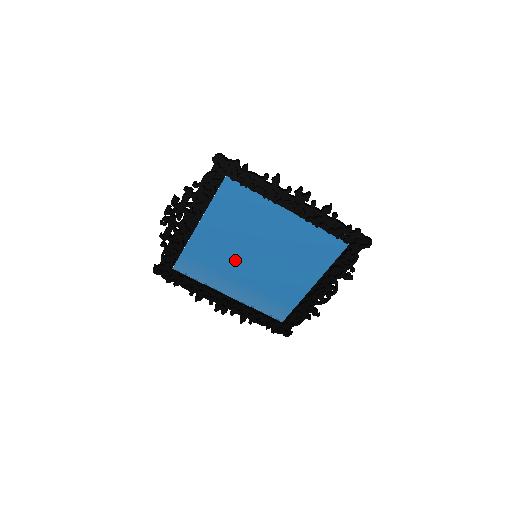
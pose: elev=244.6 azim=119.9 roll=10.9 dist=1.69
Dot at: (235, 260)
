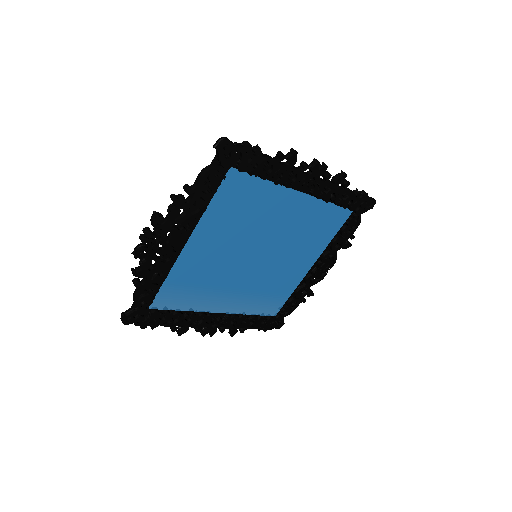
Dot at: (231, 269)
